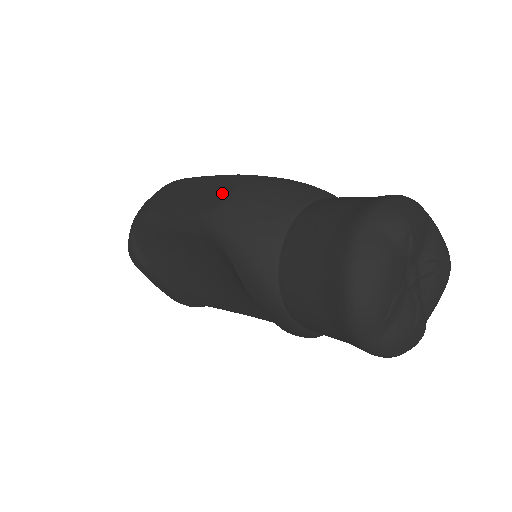
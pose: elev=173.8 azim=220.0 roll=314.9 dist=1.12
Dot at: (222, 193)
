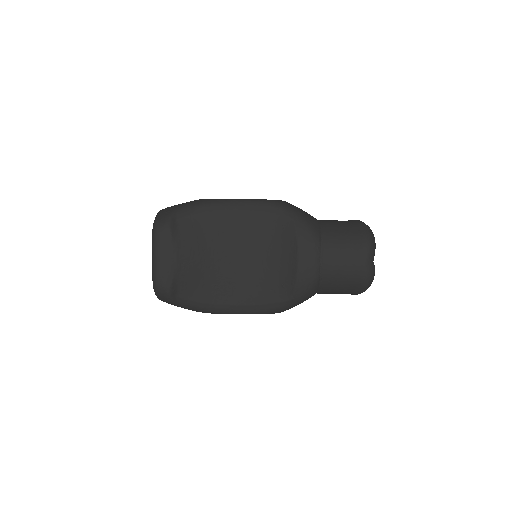
Dot at: occluded
